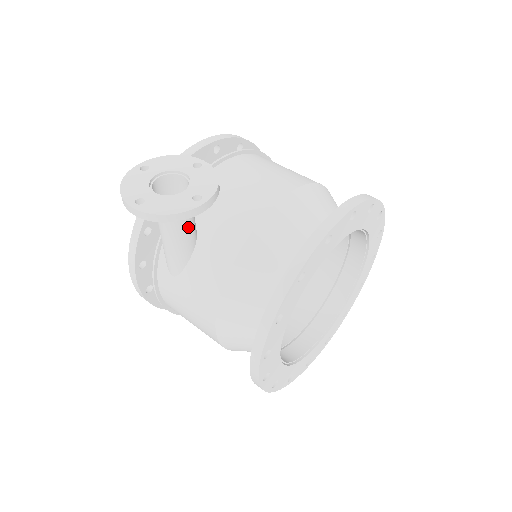
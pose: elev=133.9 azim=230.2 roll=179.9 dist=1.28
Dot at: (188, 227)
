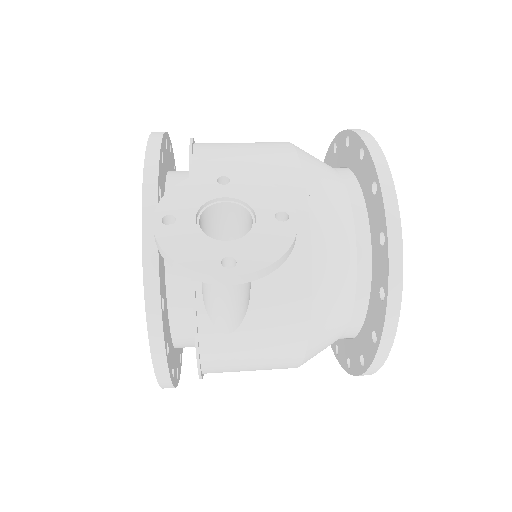
Dot at: occluded
